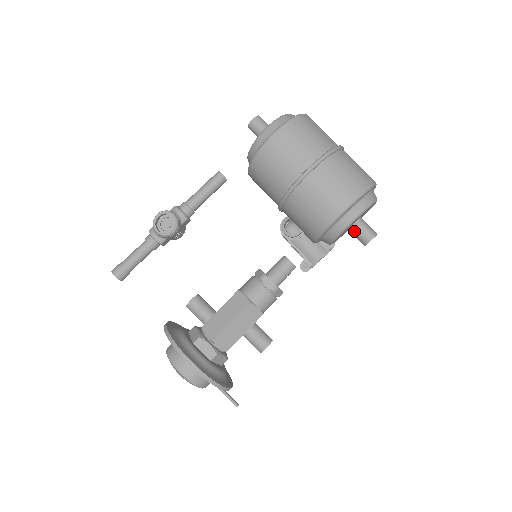
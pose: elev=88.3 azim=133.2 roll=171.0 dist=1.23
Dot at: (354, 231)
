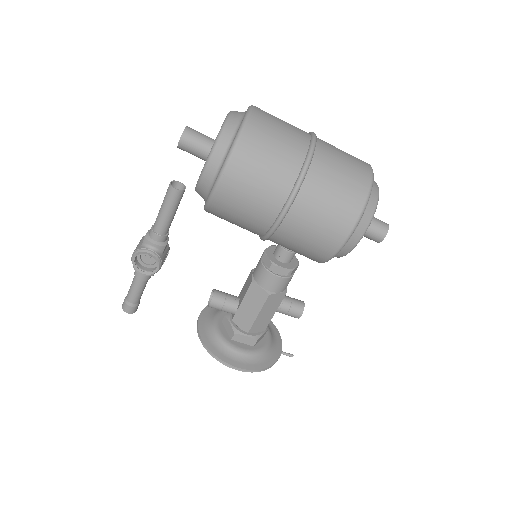
Dot at: occluded
